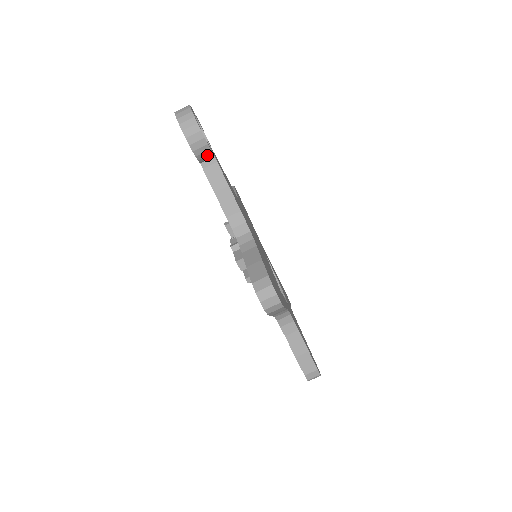
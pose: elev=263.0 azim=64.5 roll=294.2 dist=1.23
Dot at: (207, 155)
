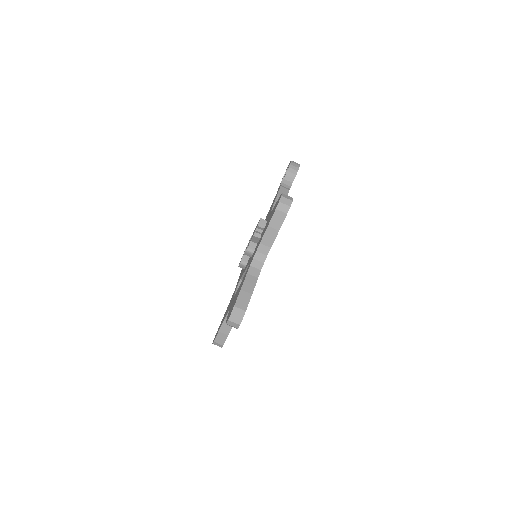
Dot at: (290, 181)
